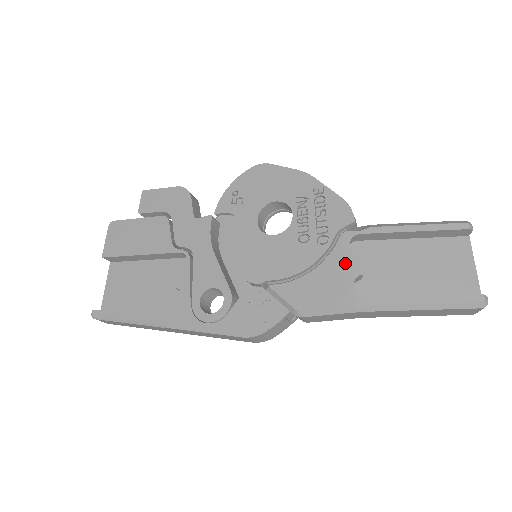
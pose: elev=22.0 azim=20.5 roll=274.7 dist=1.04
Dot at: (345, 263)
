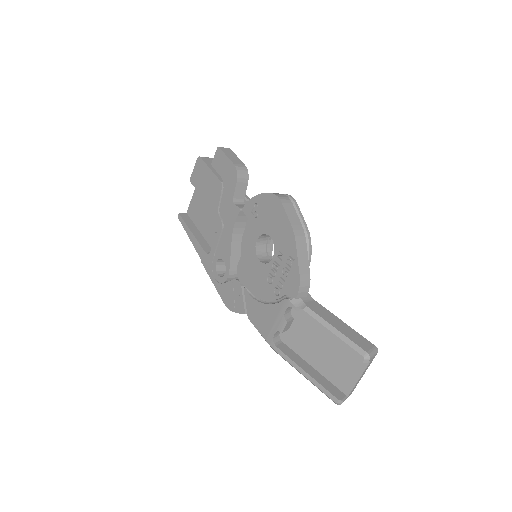
Dot at: (278, 318)
